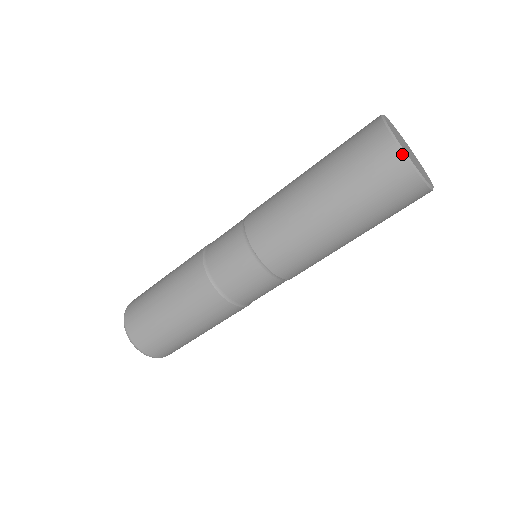
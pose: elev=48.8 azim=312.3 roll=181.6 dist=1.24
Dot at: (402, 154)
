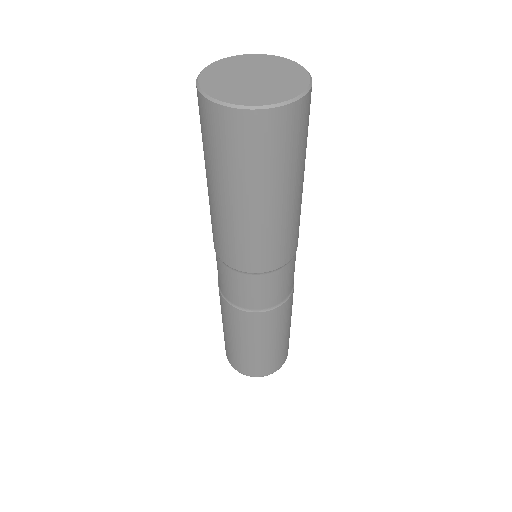
Dot at: (196, 86)
